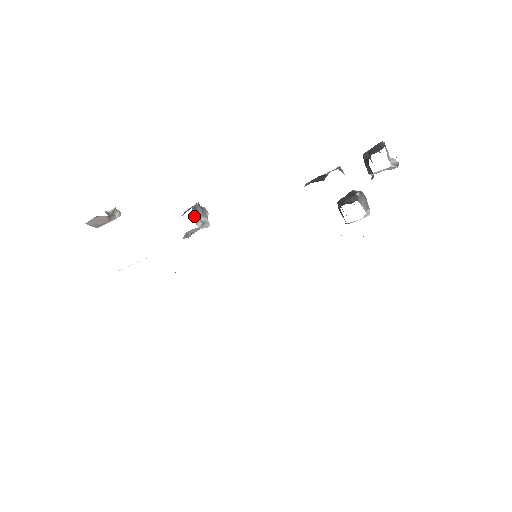
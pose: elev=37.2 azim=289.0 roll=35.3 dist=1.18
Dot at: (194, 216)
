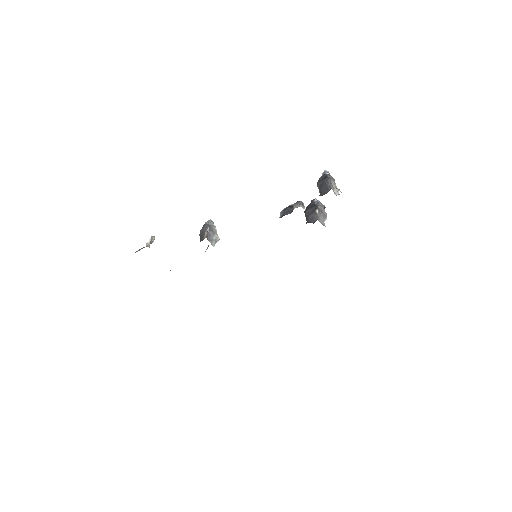
Dot at: (209, 241)
